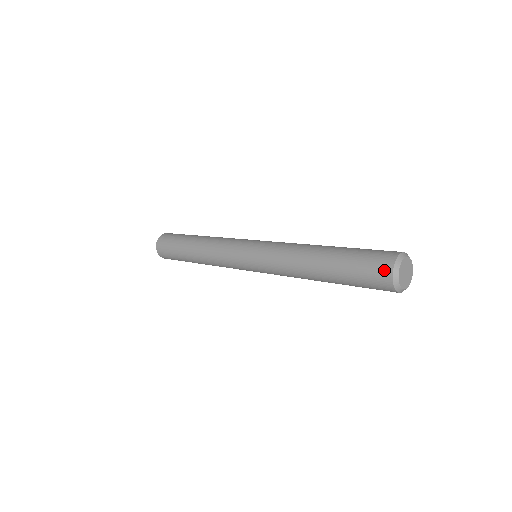
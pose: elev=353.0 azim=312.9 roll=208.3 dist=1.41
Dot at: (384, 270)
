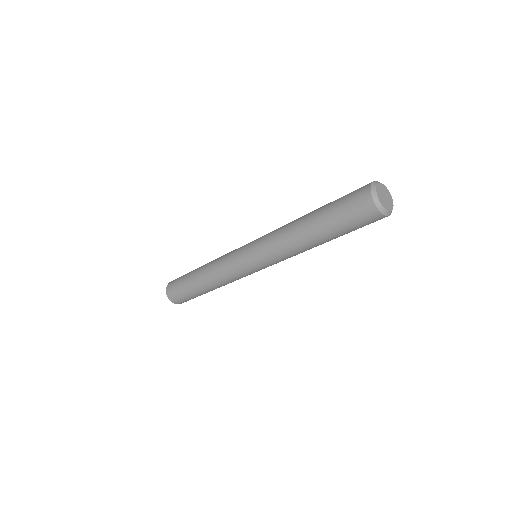
Dot at: (365, 185)
